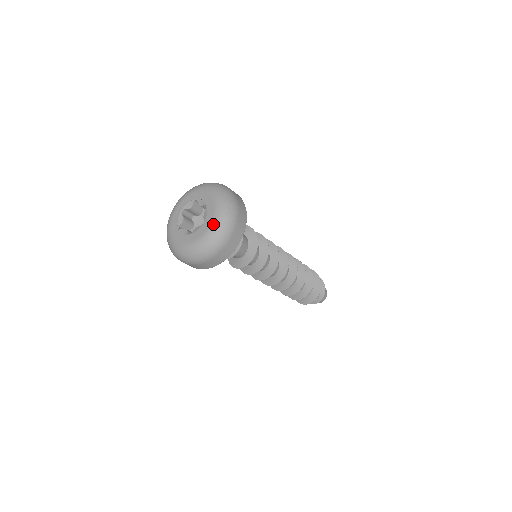
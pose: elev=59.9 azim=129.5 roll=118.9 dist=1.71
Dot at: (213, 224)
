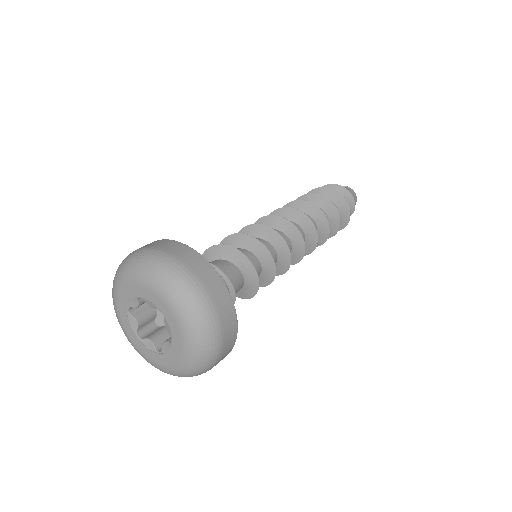
Dot at: (188, 348)
